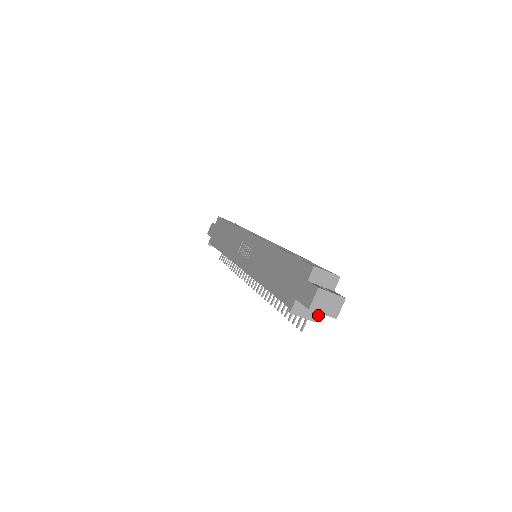
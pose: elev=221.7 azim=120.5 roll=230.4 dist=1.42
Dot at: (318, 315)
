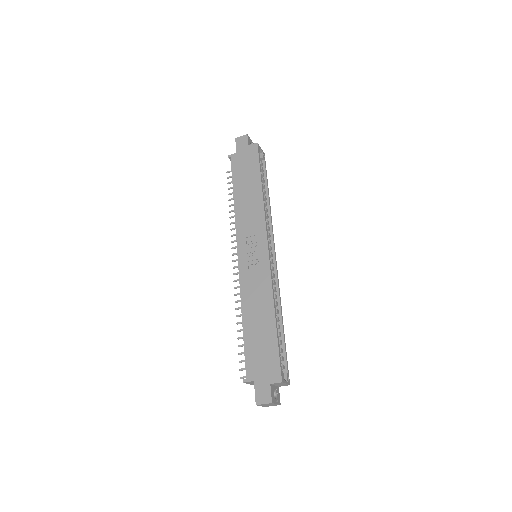
Dot at: occluded
